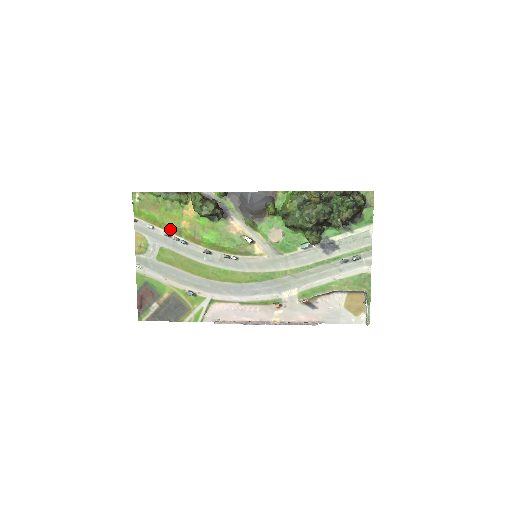
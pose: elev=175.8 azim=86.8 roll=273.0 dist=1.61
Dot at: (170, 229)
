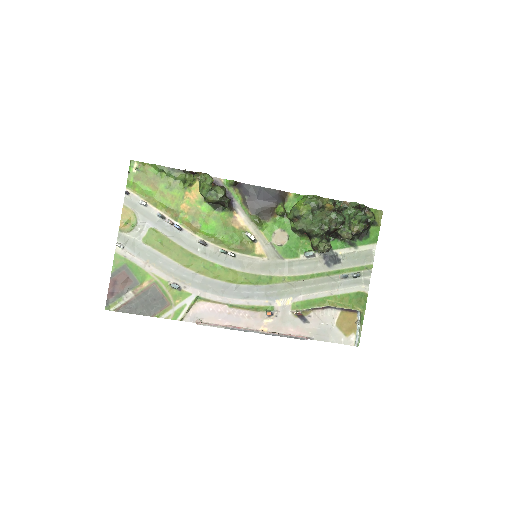
Dot at: (166, 210)
